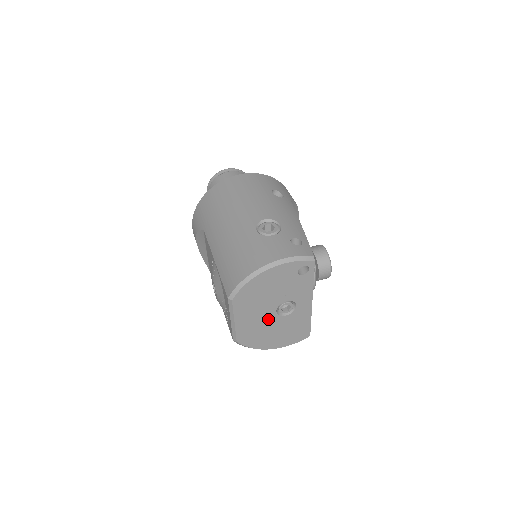
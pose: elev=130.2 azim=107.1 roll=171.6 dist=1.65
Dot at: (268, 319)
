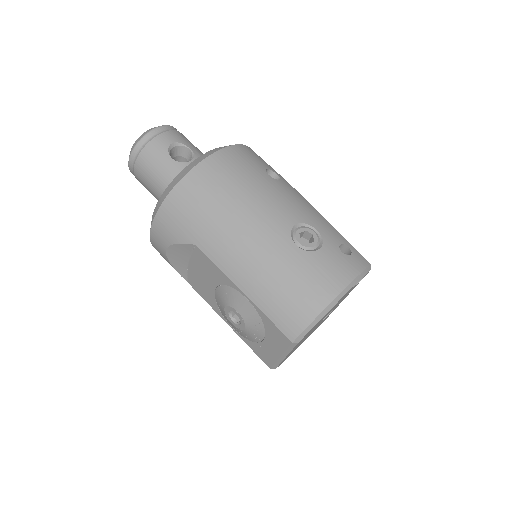
Dot at: occluded
